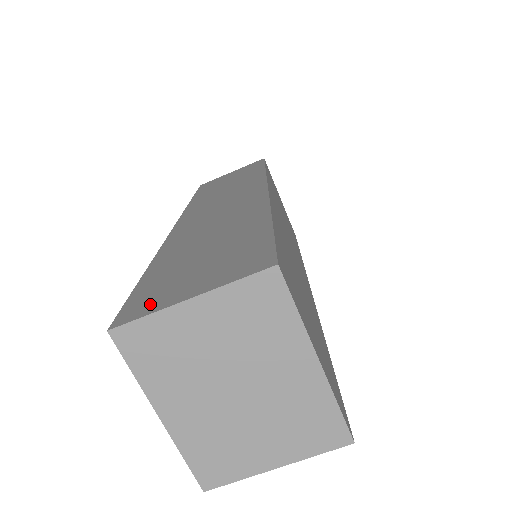
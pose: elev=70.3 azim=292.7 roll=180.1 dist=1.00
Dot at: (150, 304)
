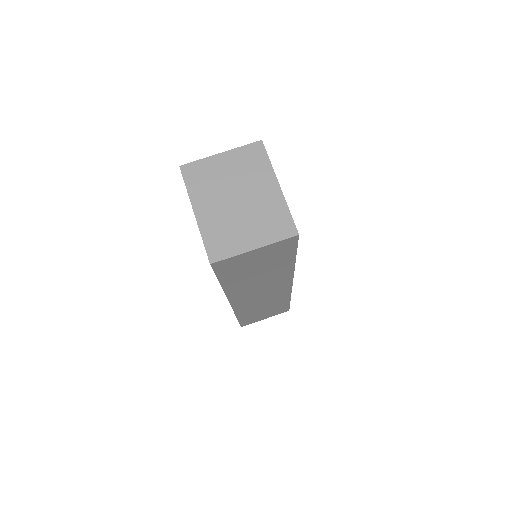
Dot at: occluded
